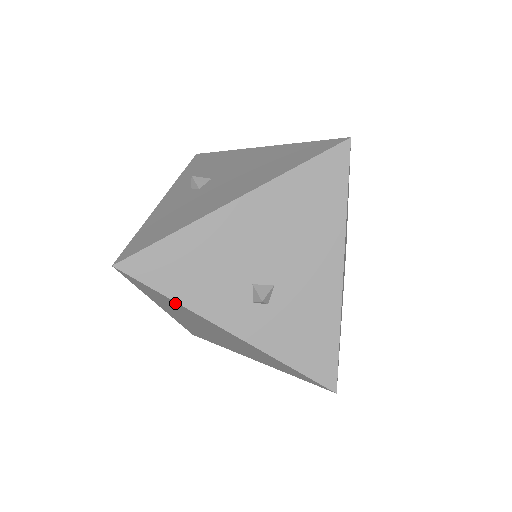
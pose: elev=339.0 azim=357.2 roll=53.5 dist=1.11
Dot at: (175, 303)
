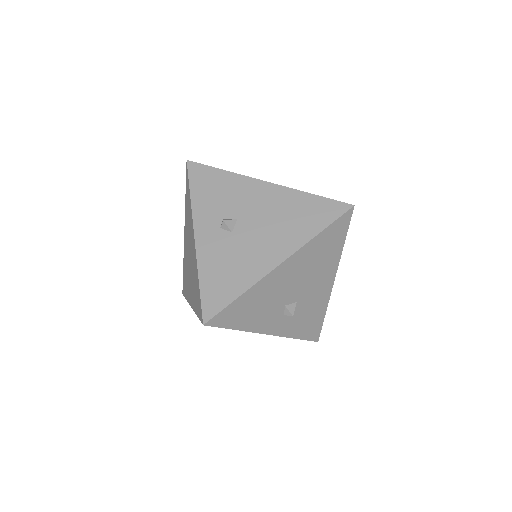
Dot at: occluded
